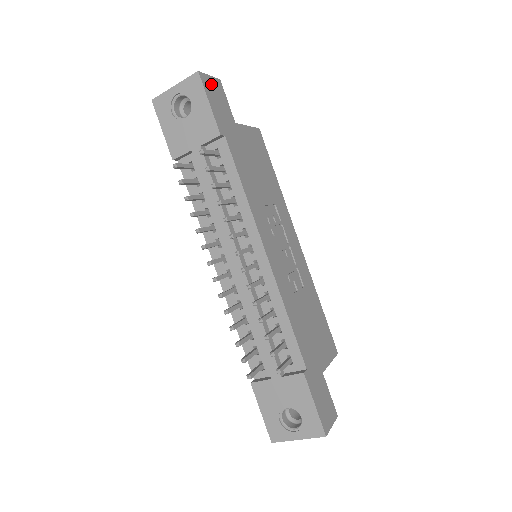
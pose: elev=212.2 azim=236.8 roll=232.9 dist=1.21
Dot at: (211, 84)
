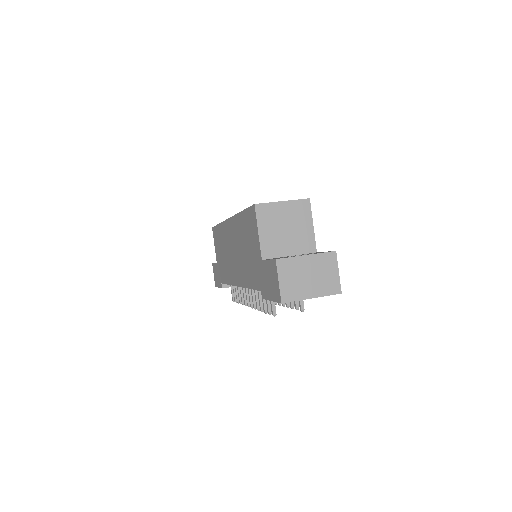
Dot at: occluded
